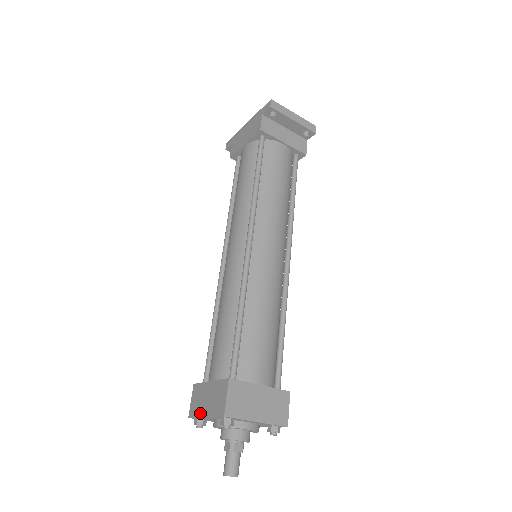
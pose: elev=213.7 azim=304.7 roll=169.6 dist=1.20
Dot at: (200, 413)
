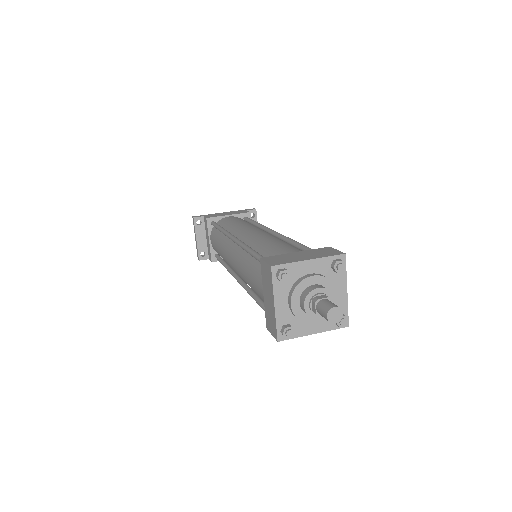
Dot at: (297, 260)
